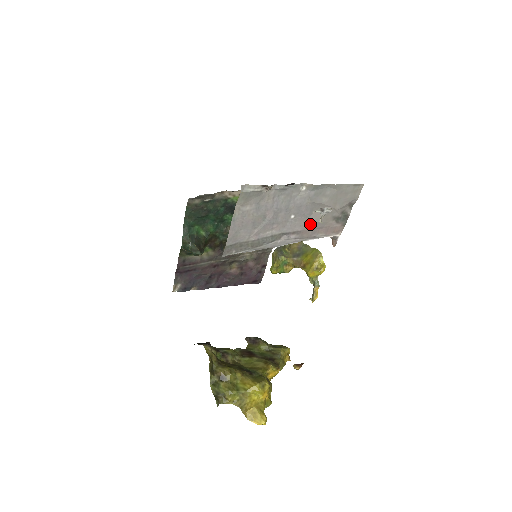
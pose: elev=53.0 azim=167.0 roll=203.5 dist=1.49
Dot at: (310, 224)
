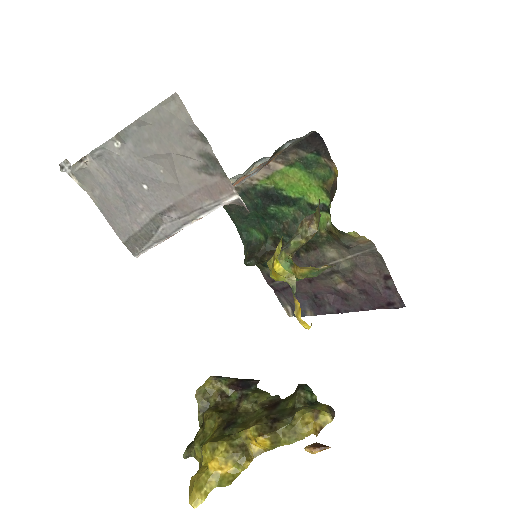
Dot at: (176, 190)
